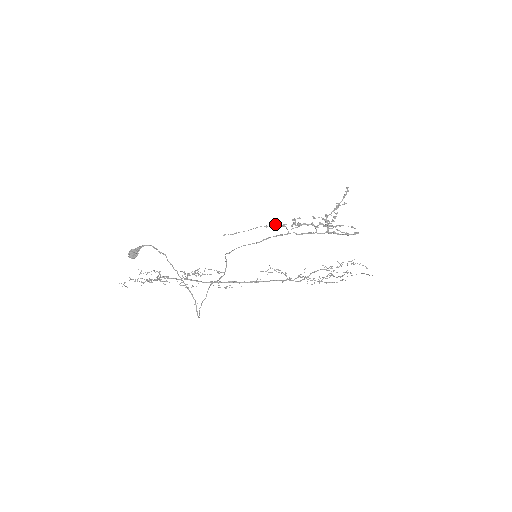
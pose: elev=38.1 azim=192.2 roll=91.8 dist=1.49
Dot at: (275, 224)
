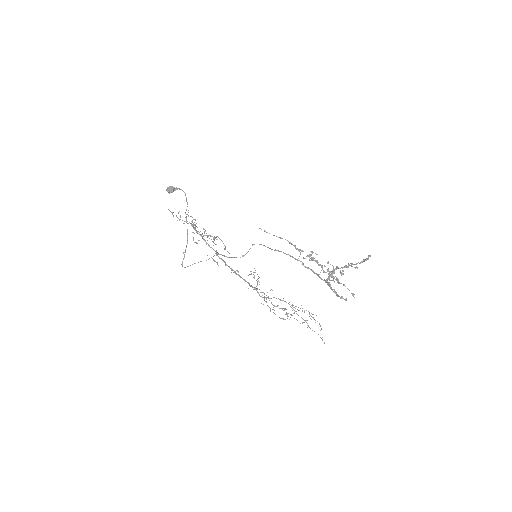
Dot at: occluded
